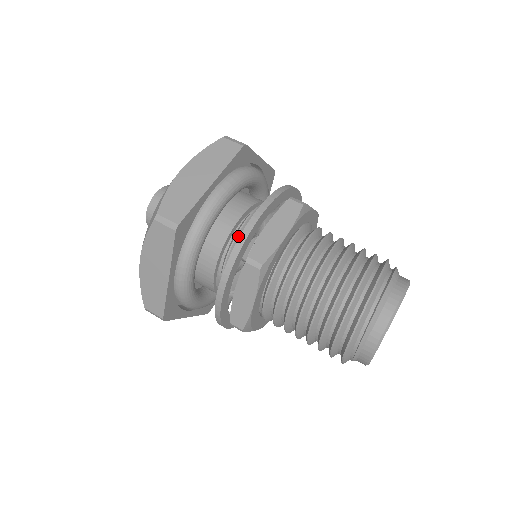
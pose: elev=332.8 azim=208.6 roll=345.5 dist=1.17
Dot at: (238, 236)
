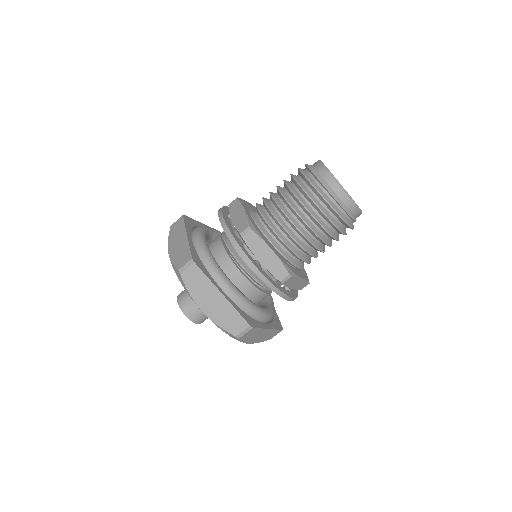
Dot at: (254, 277)
